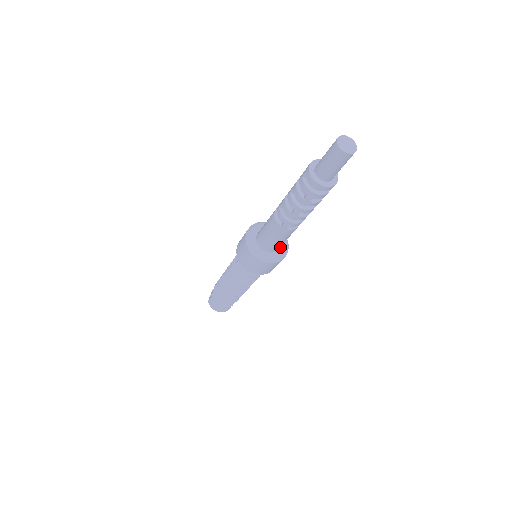
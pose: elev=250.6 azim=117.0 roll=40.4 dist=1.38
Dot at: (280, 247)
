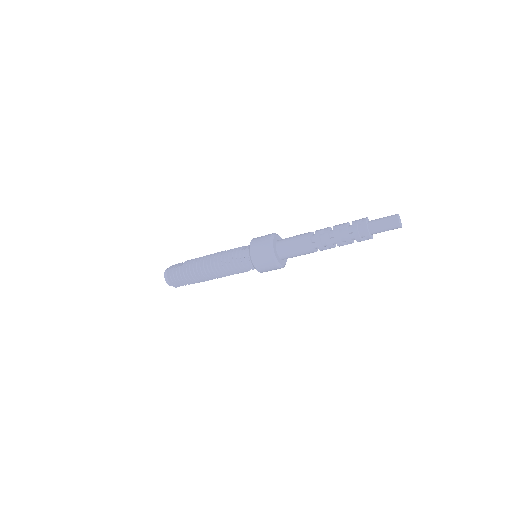
Dot at: (284, 259)
